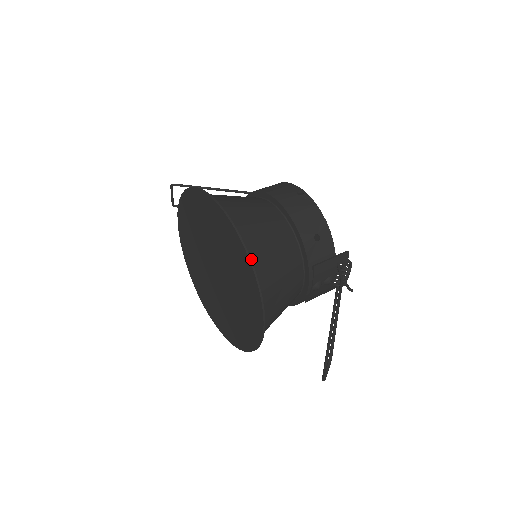
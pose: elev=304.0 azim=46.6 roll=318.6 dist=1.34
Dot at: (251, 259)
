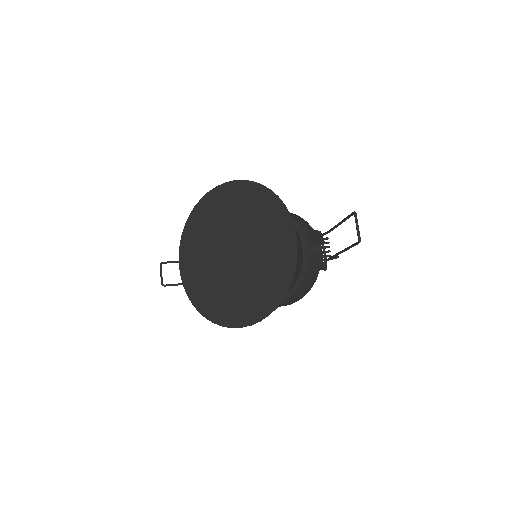
Dot at: (265, 194)
